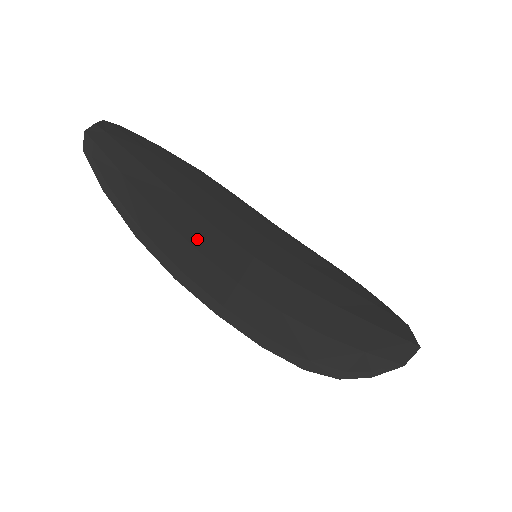
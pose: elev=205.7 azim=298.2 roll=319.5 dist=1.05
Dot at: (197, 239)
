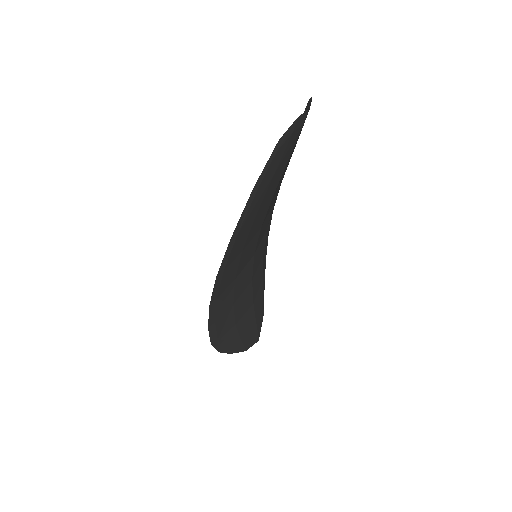
Dot at: (249, 241)
